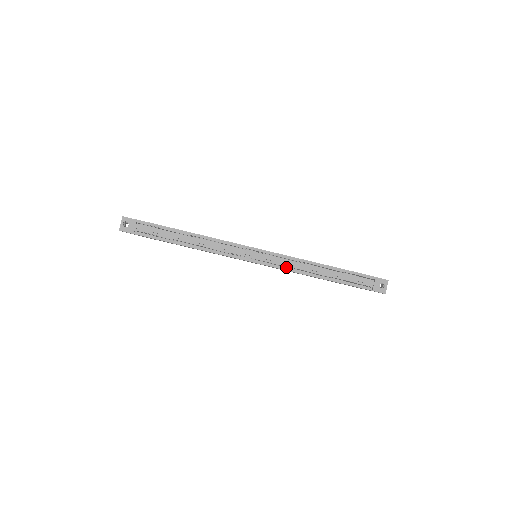
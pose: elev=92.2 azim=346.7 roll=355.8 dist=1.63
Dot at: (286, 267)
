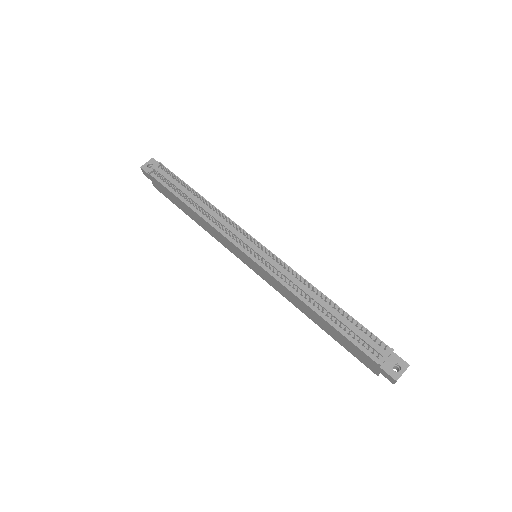
Dot at: (281, 279)
